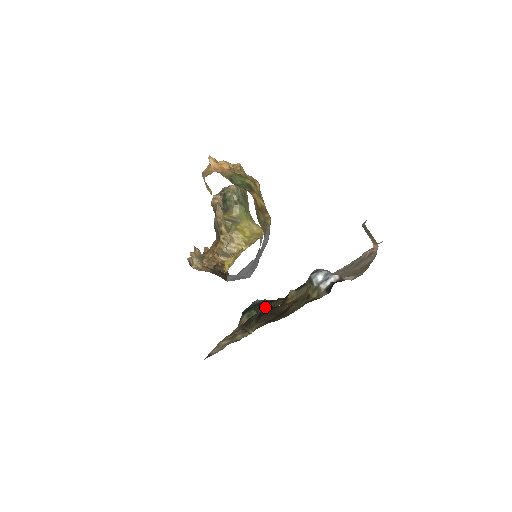
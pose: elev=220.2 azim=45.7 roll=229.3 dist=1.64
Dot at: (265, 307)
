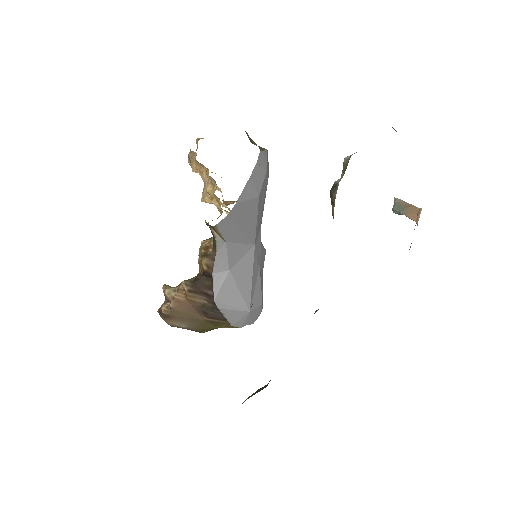
Dot at: occluded
